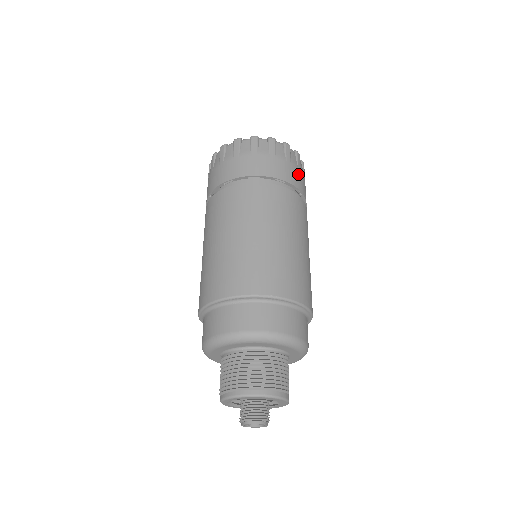
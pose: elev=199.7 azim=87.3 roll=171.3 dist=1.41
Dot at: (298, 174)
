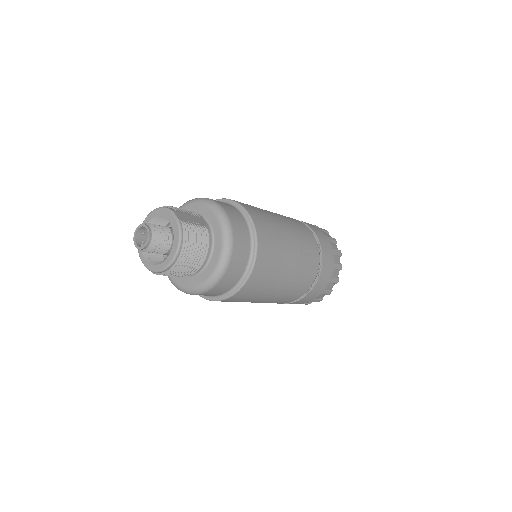
Dot at: occluded
